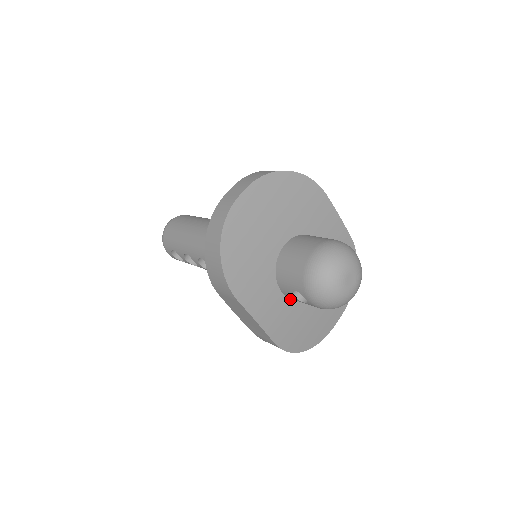
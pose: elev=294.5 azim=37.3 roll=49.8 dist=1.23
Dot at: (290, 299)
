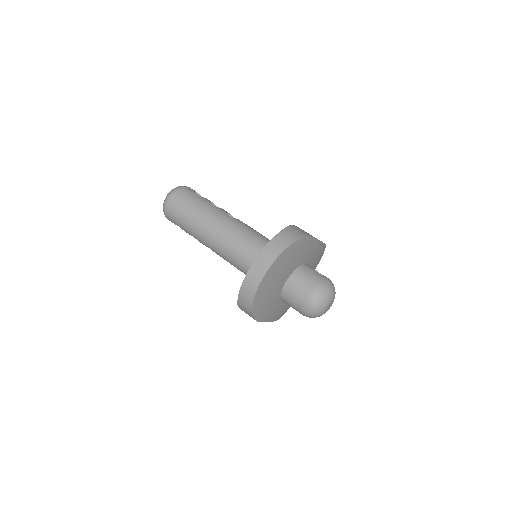
Dot at: occluded
